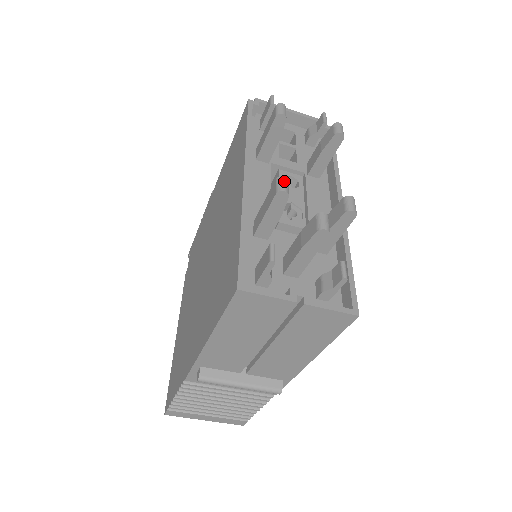
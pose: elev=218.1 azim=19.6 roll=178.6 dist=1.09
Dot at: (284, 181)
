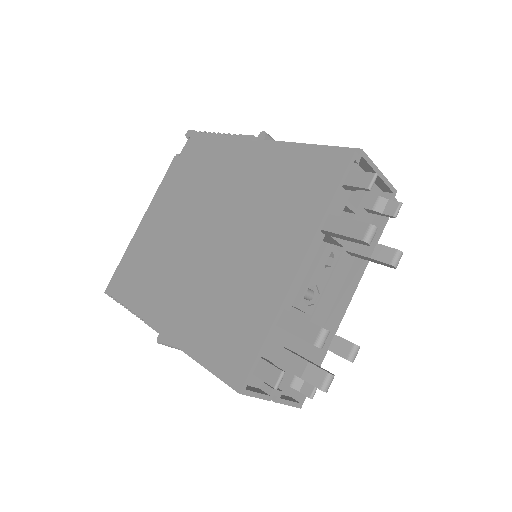
Dot at: (326, 337)
